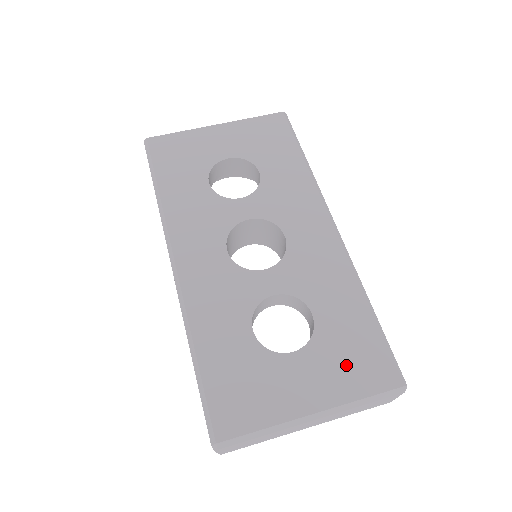
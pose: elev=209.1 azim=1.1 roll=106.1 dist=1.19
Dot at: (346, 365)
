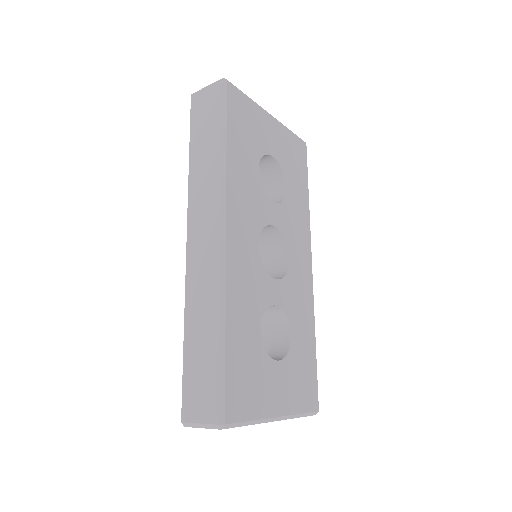
Dot at: (299, 384)
